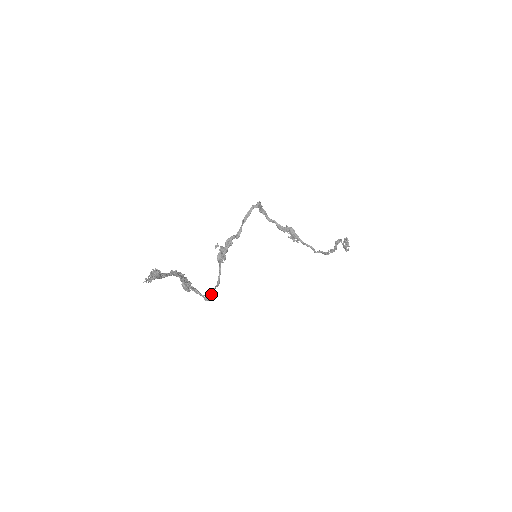
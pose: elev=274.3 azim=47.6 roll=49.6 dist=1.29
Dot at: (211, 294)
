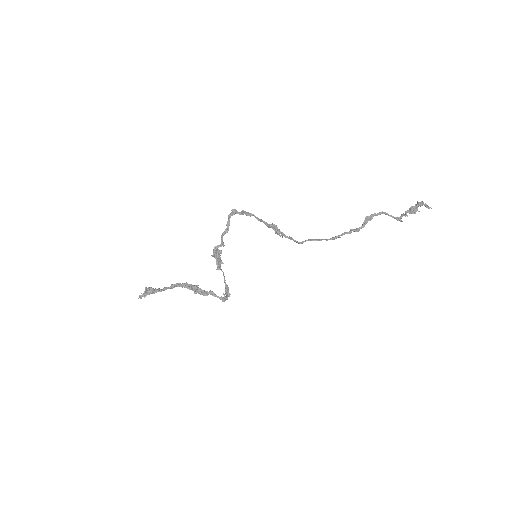
Dot at: (226, 295)
